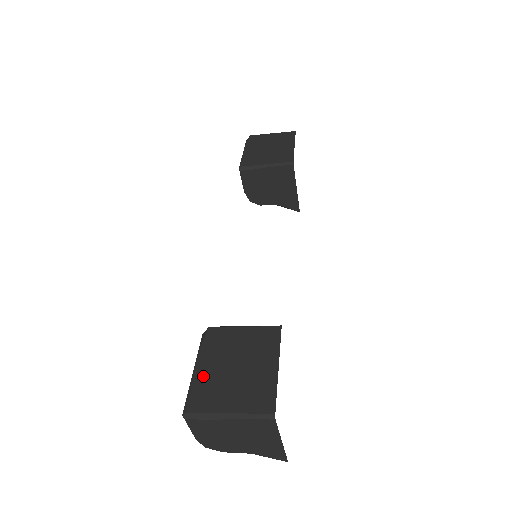
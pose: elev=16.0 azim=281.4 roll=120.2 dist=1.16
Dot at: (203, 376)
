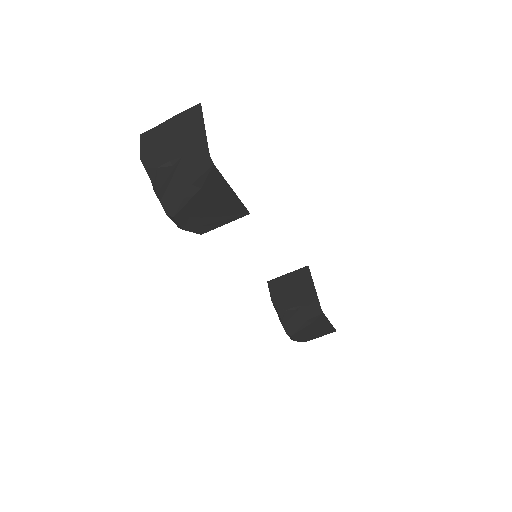
Dot at: occluded
